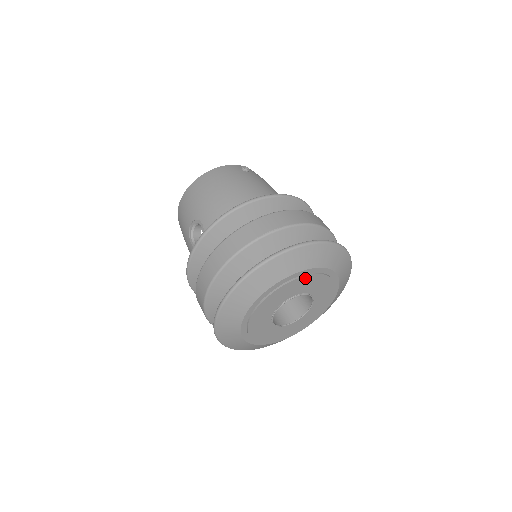
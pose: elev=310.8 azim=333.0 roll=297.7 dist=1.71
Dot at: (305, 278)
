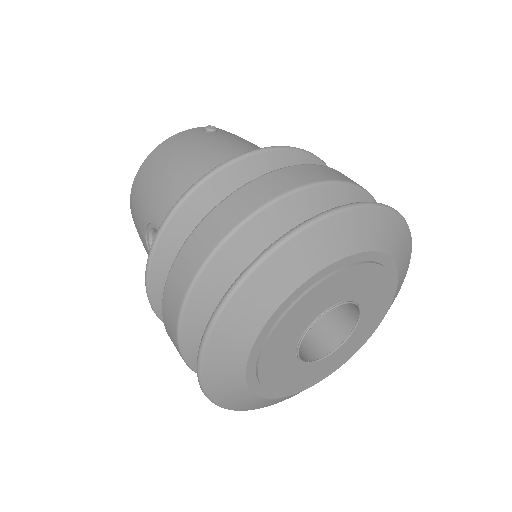
Dot at: (335, 278)
